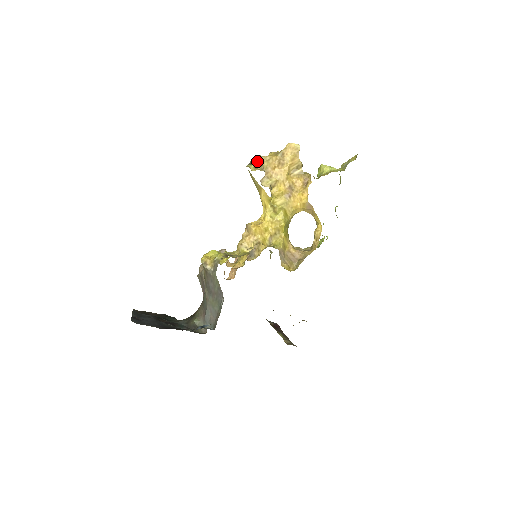
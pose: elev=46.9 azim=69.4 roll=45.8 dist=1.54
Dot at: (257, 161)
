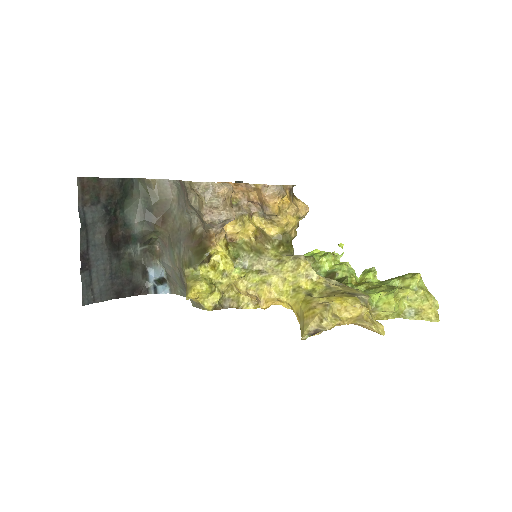
Dot at: (324, 330)
